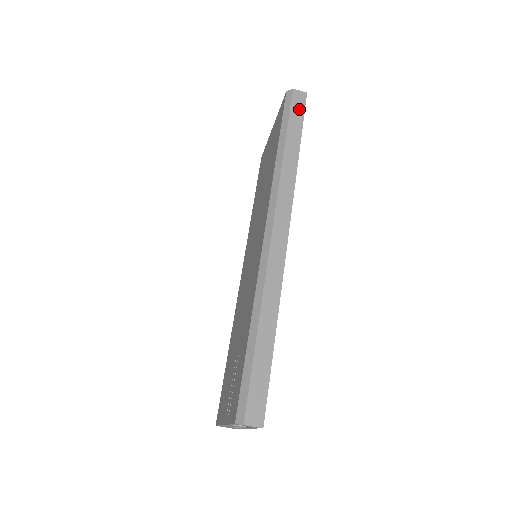
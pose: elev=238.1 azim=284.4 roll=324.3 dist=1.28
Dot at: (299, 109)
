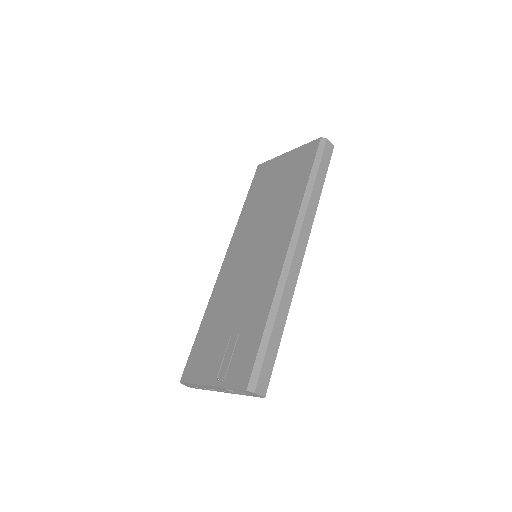
Dot at: (328, 157)
